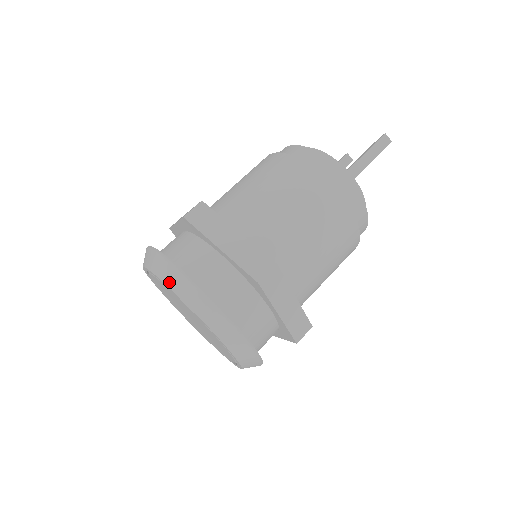
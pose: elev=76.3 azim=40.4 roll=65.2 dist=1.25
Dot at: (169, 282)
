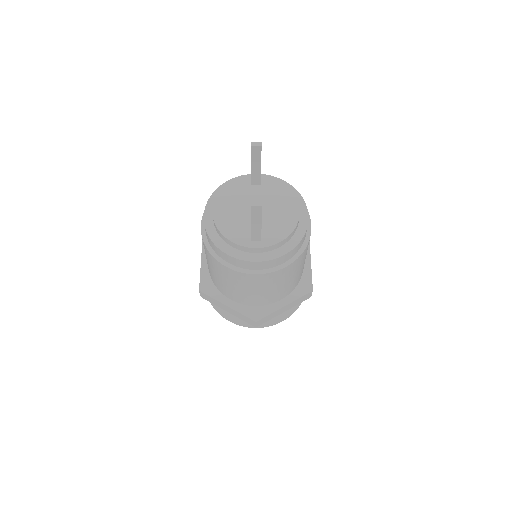
Dot at: occluded
